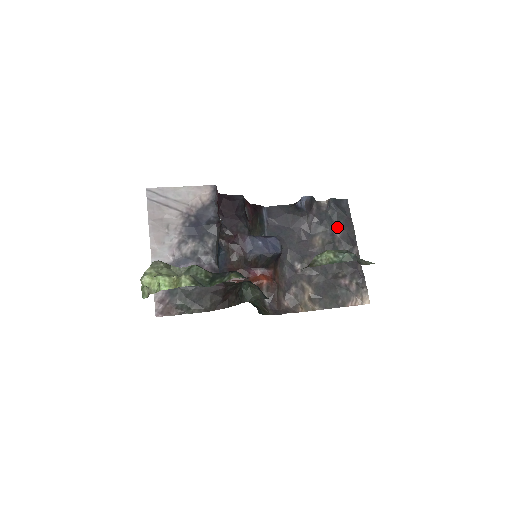
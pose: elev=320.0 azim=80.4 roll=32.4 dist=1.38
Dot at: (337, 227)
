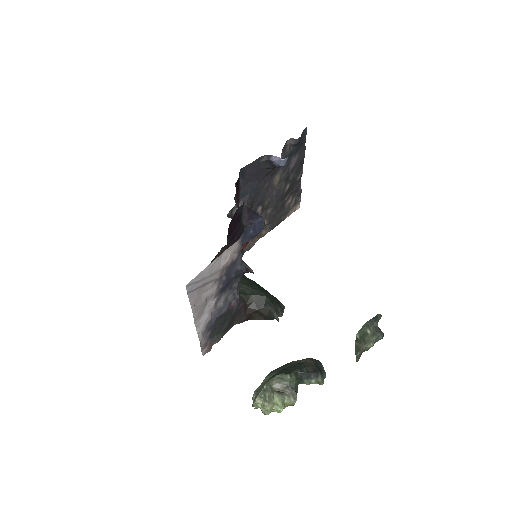
Dot at: (293, 159)
